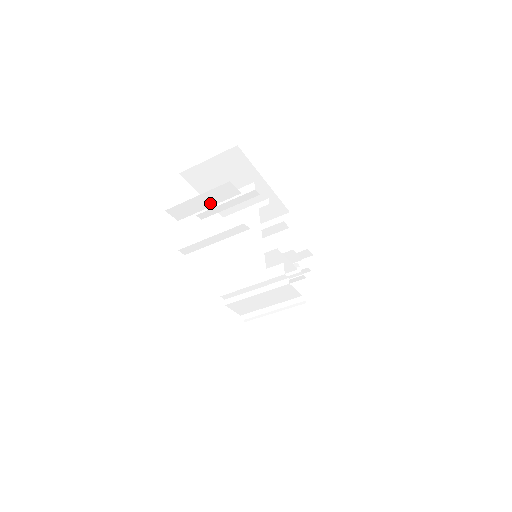
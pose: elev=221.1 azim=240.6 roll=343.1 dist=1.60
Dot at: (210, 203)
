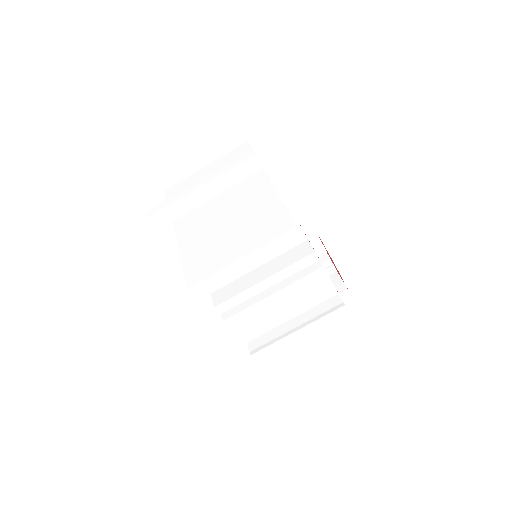
Dot at: (193, 149)
